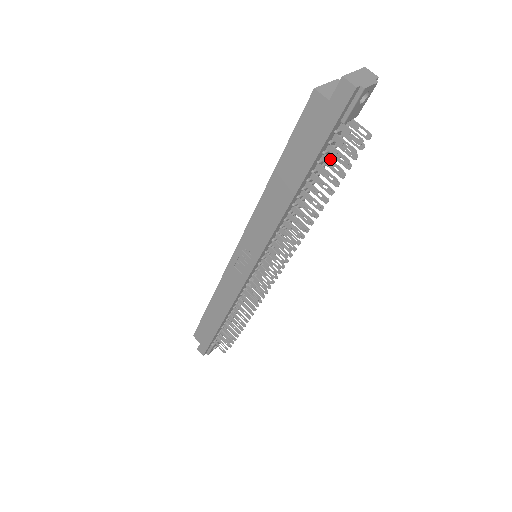
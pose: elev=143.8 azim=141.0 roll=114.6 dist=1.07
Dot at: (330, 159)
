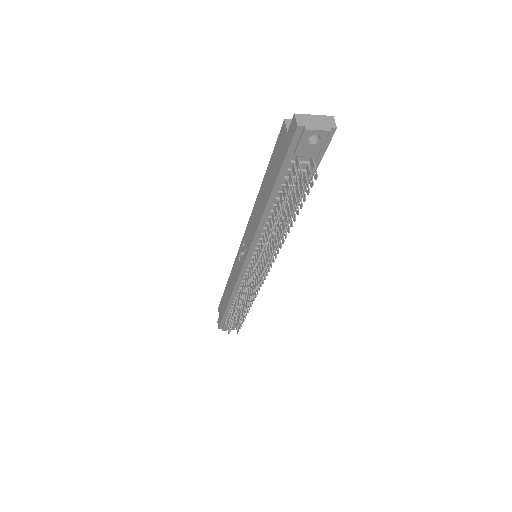
Dot at: (288, 185)
